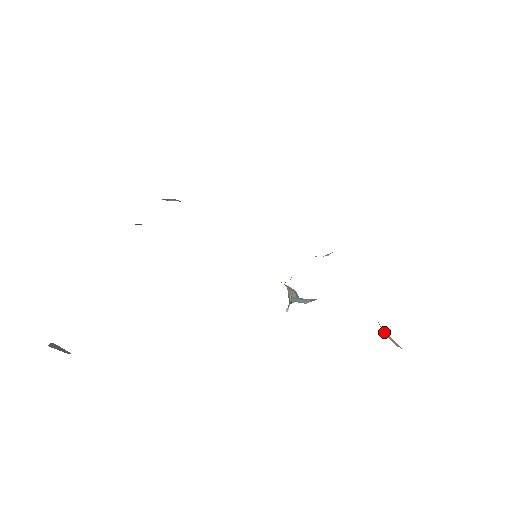
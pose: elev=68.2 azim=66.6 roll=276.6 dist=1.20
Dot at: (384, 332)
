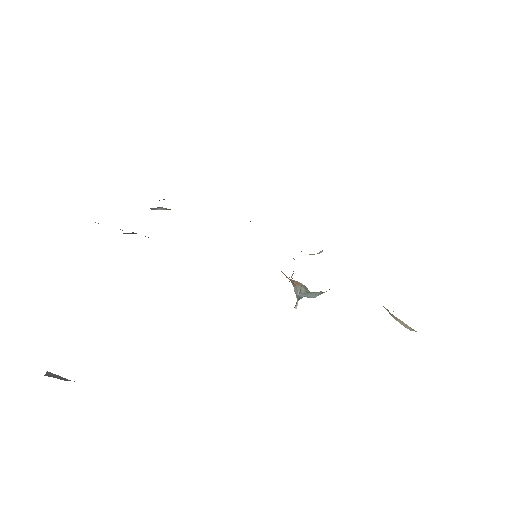
Dot at: (394, 318)
